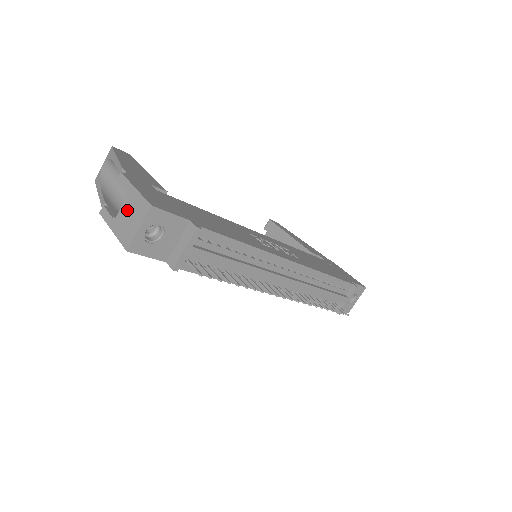
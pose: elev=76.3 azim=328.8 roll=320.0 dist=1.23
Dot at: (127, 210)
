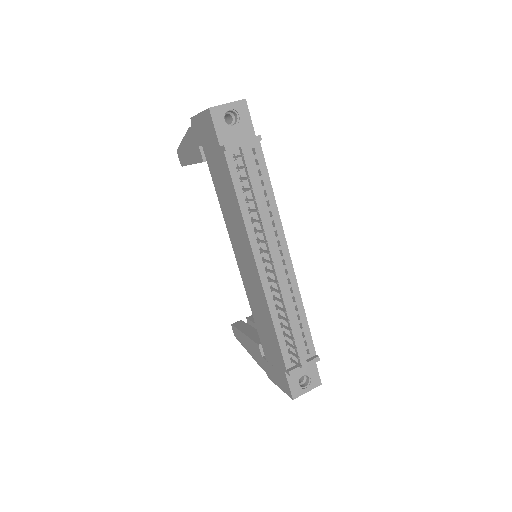
Dot at: occluded
